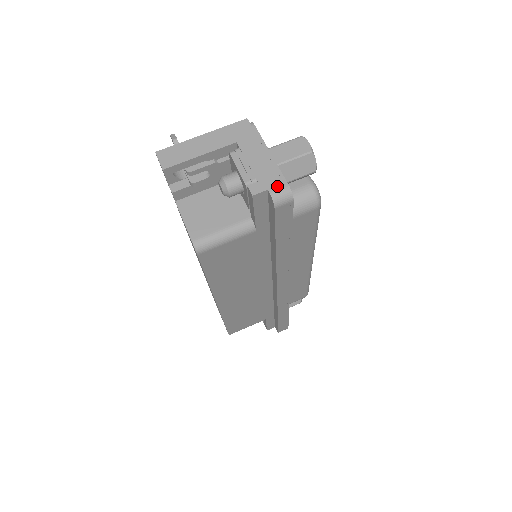
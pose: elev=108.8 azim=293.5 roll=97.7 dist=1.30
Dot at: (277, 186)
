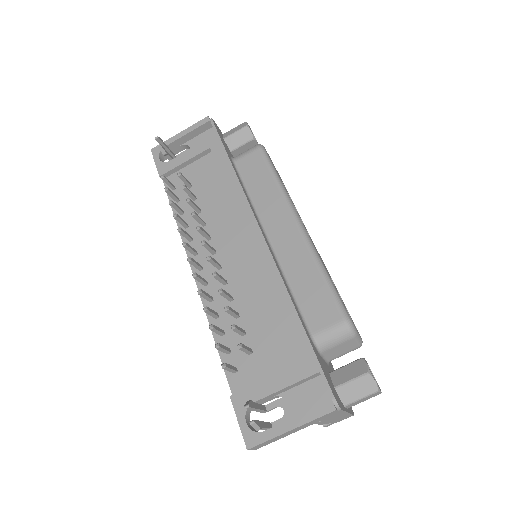
Dot at: occluded
